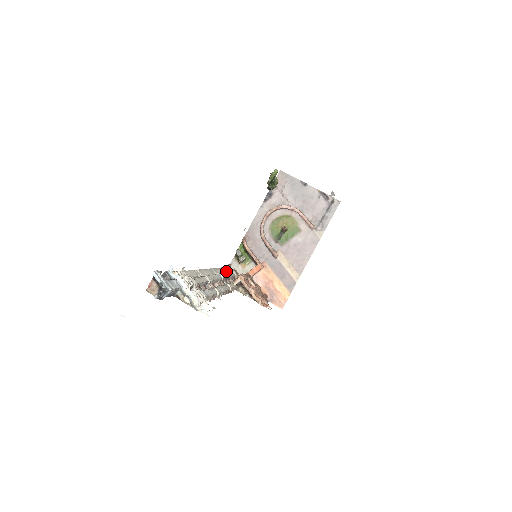
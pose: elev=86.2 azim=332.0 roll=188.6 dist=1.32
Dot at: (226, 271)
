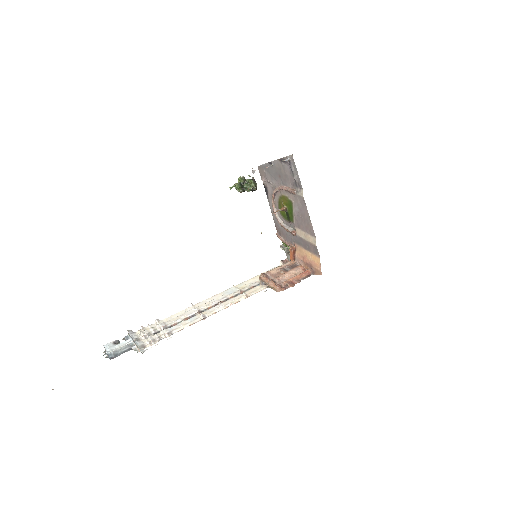
Dot at: occluded
